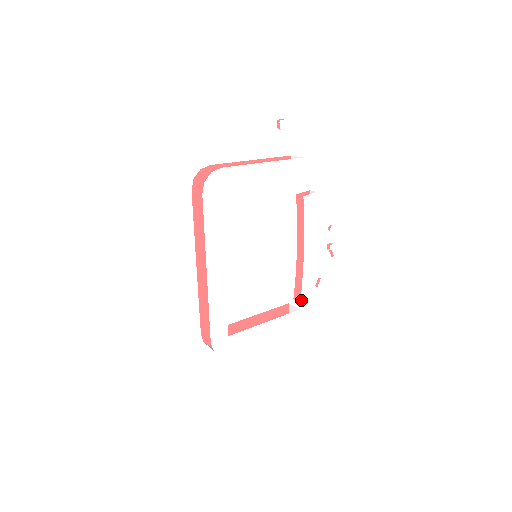
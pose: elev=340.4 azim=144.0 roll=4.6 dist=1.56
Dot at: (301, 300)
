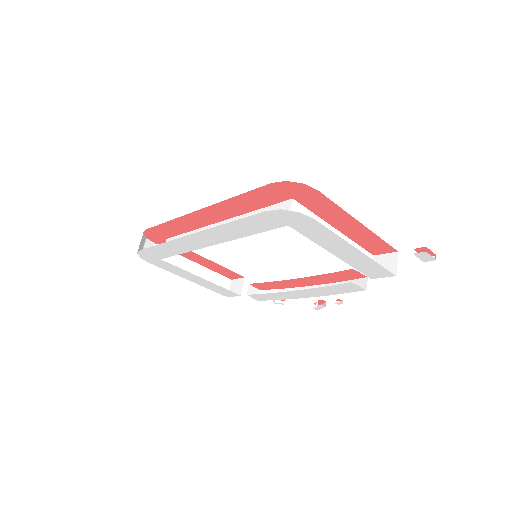
Dot at: (250, 295)
